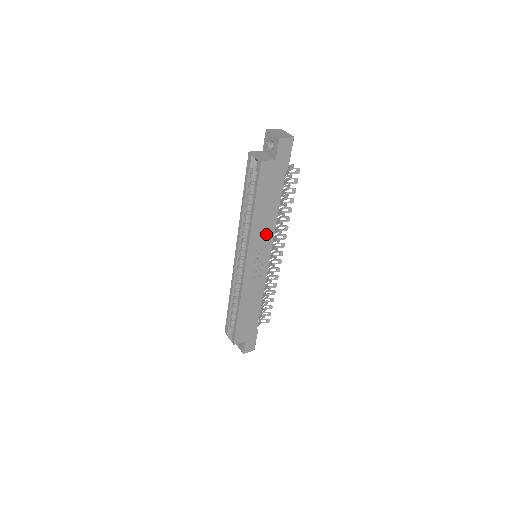
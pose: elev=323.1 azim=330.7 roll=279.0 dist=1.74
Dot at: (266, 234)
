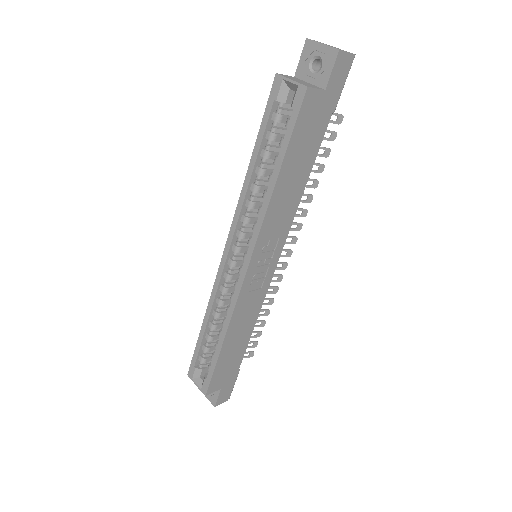
Dot at: (283, 220)
